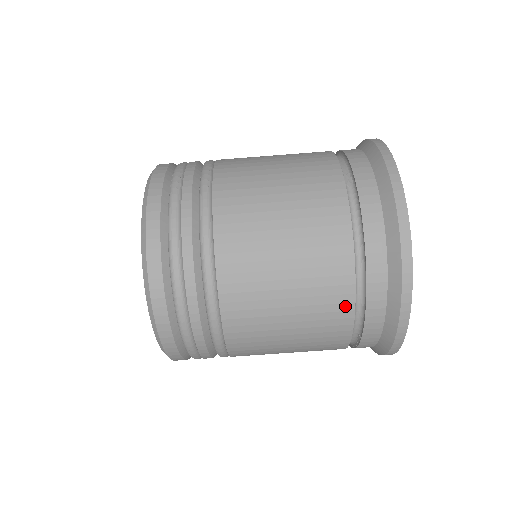
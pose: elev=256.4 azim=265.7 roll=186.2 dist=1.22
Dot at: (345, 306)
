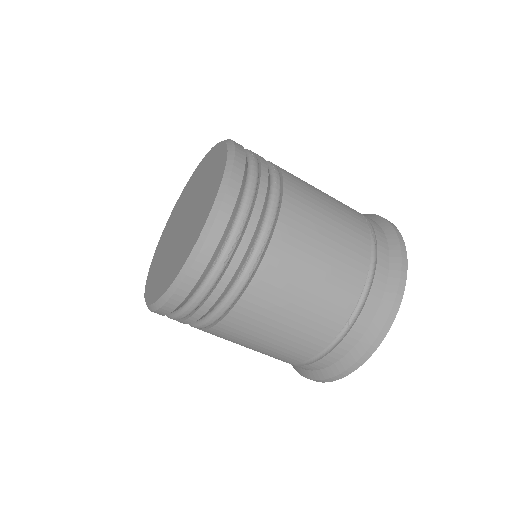
Dot at: (278, 359)
